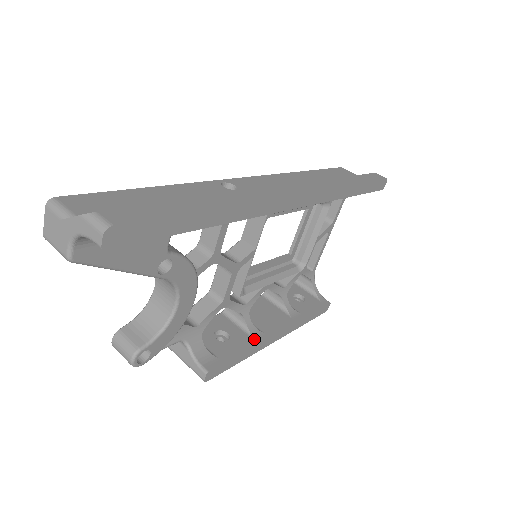
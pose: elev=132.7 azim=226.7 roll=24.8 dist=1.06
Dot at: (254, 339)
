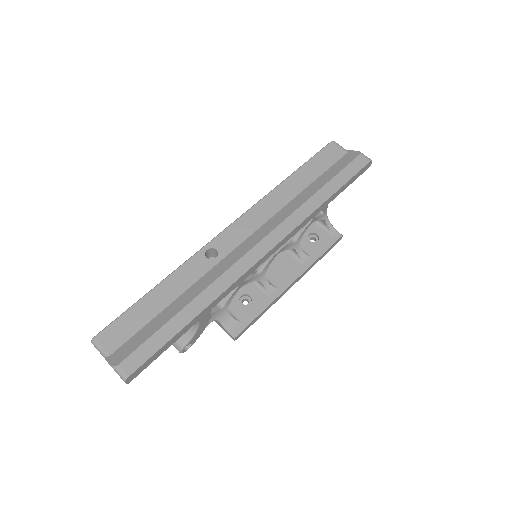
Dot at: (270, 297)
